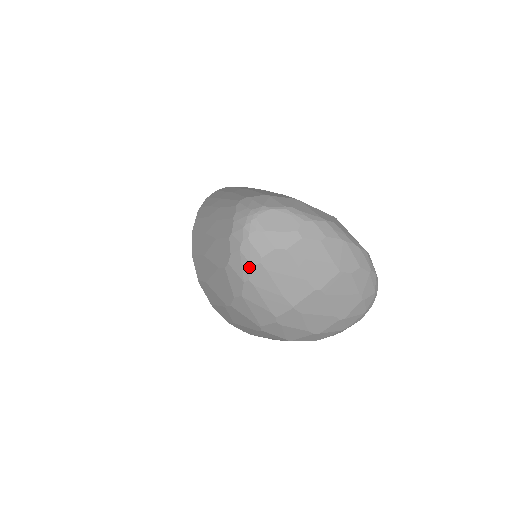
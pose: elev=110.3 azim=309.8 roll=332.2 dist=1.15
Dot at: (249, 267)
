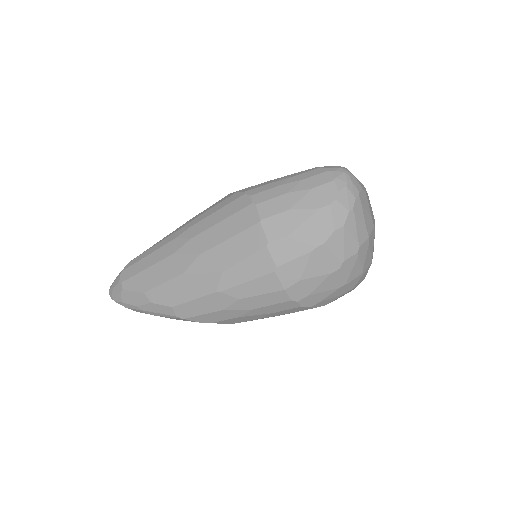
Dot at: (353, 199)
